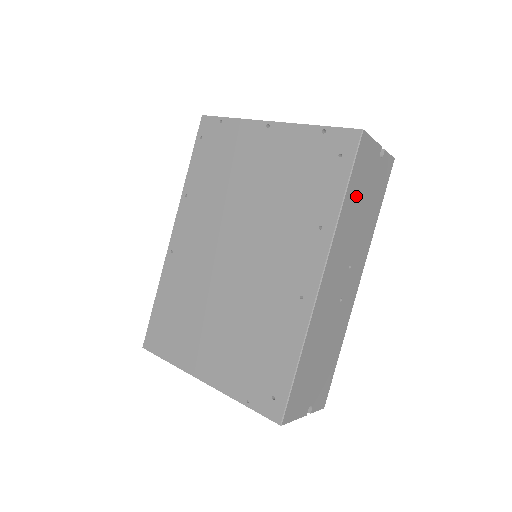
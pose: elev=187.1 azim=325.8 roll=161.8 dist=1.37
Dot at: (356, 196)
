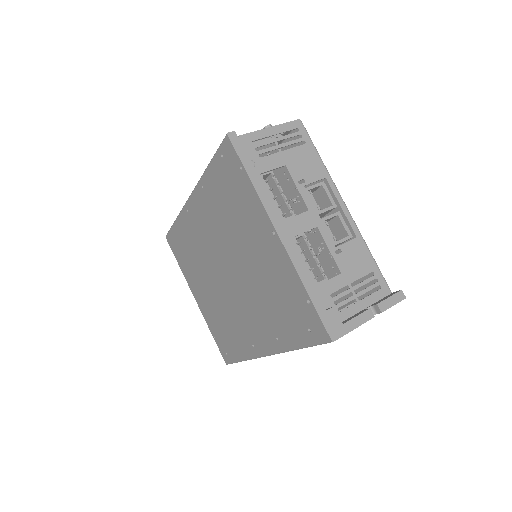
Dot at: occluded
